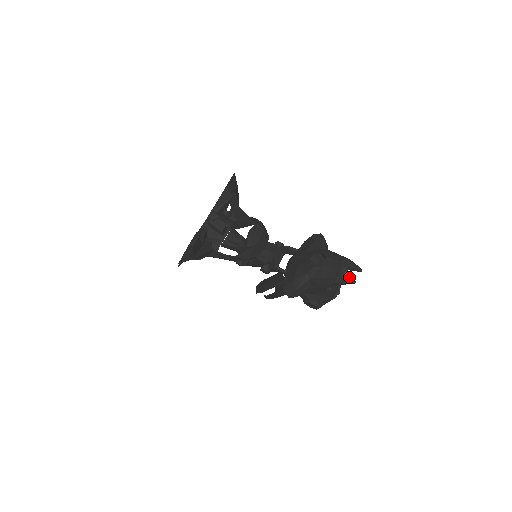
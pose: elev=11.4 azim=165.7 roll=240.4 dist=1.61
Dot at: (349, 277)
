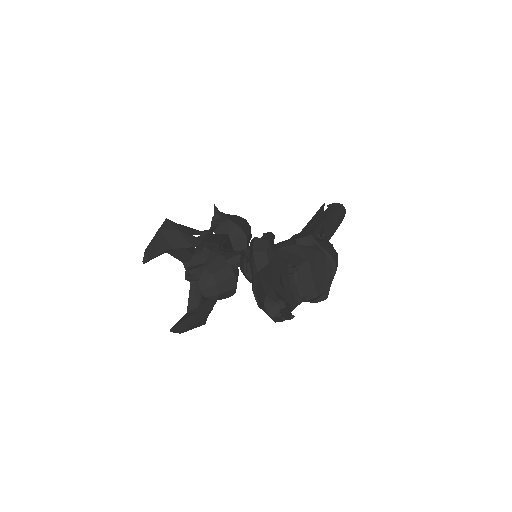
Dot at: (281, 318)
